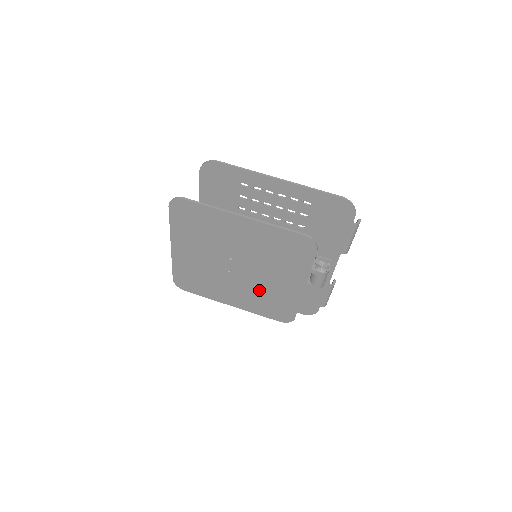
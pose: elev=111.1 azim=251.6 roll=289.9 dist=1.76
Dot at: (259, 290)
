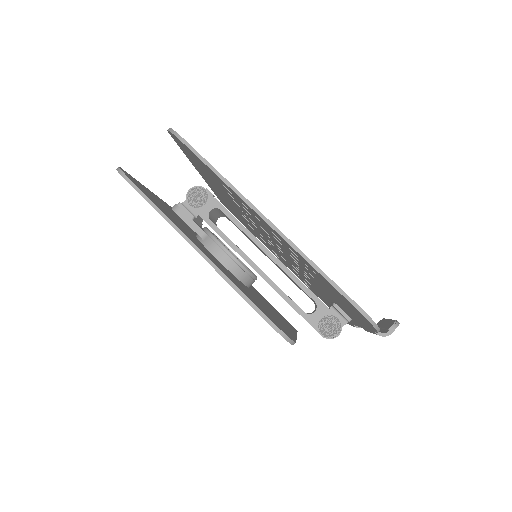
Dot at: occluded
